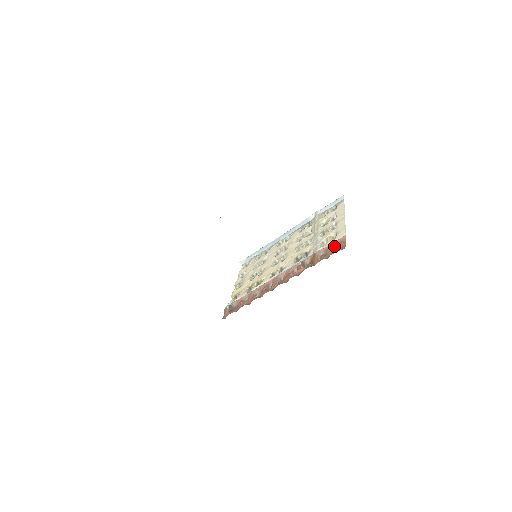
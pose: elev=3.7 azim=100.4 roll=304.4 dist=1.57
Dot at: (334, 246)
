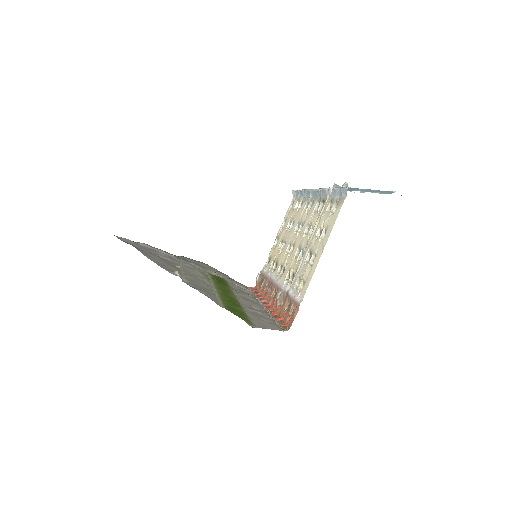
Dot at: (294, 306)
